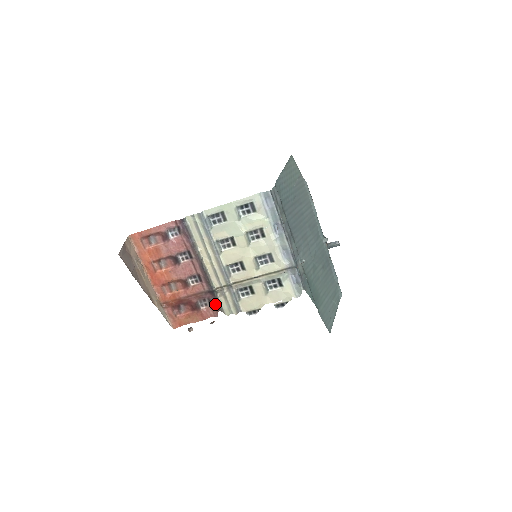
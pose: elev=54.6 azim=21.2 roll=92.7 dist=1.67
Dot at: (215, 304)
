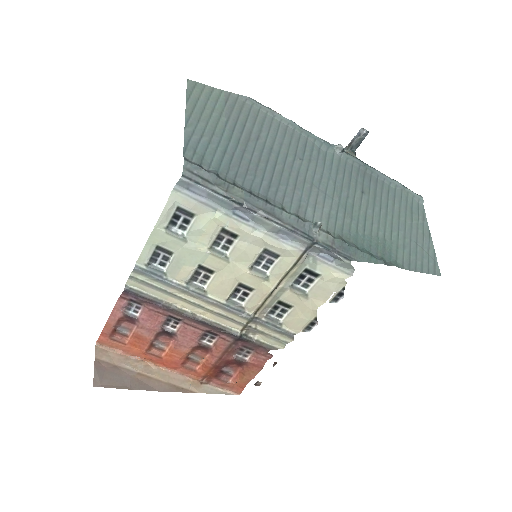
Dot at: (257, 347)
